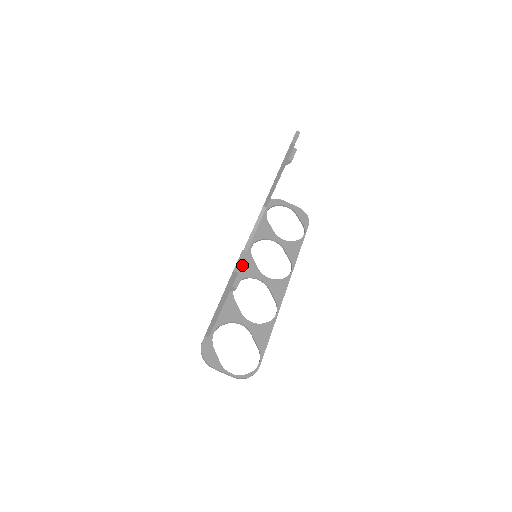
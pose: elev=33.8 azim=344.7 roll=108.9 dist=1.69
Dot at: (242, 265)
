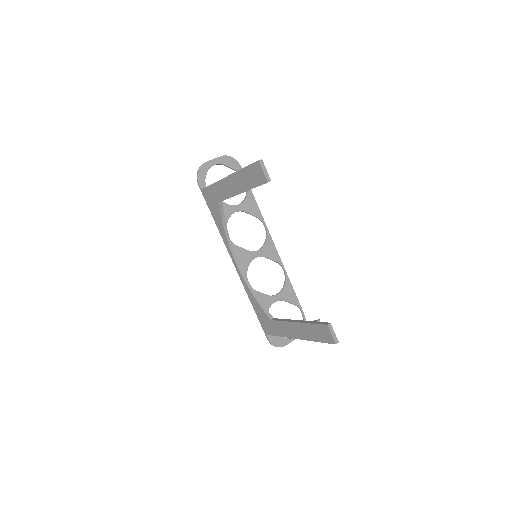
Dot at: (237, 260)
